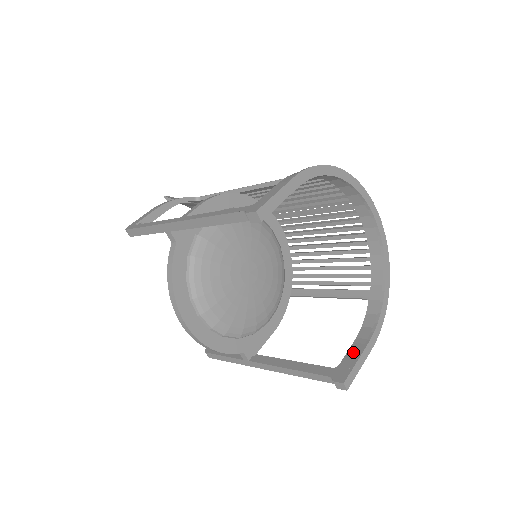
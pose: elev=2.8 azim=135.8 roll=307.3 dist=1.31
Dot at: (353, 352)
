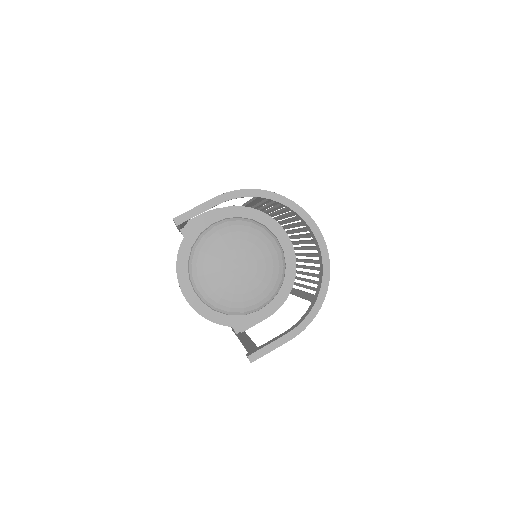
Dot at: occluded
